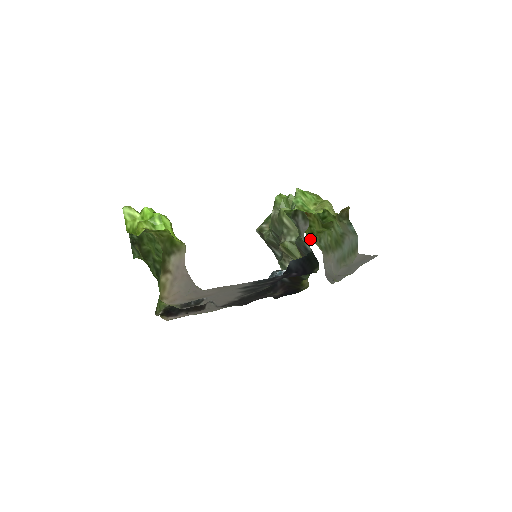
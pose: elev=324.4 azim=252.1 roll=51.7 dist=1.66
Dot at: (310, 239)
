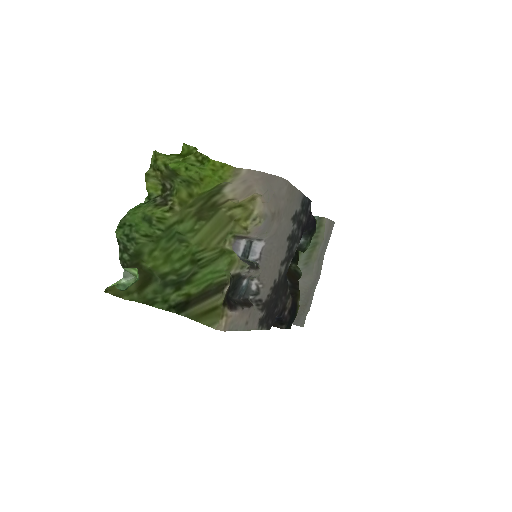
Dot at: occluded
